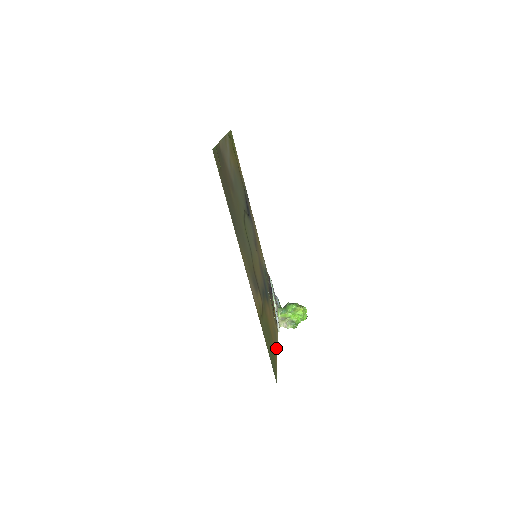
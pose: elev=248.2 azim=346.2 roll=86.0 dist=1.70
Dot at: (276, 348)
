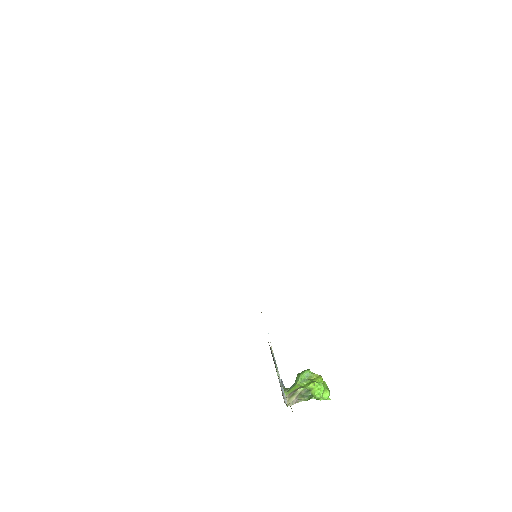
Dot at: occluded
